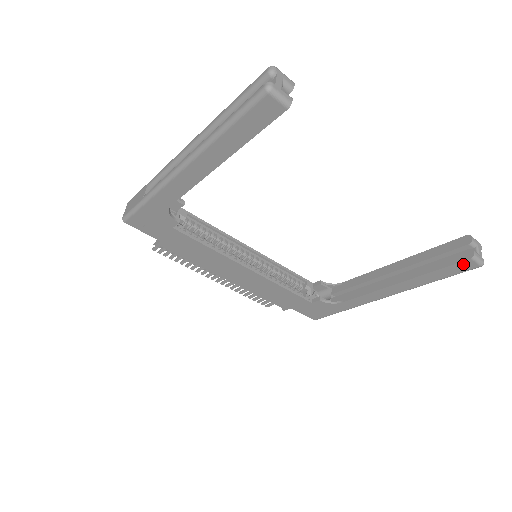
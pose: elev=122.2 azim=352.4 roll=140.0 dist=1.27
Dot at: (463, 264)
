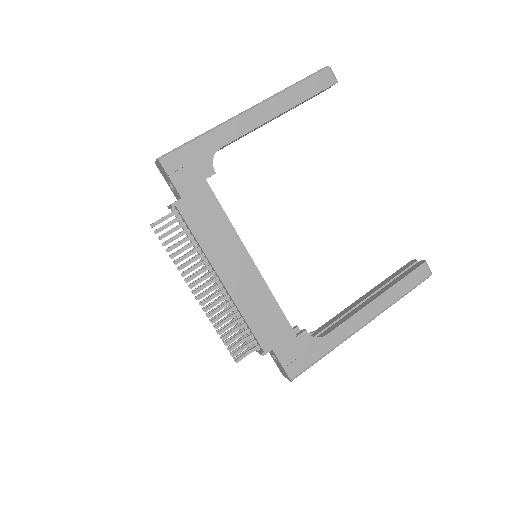
Dot at: (420, 270)
